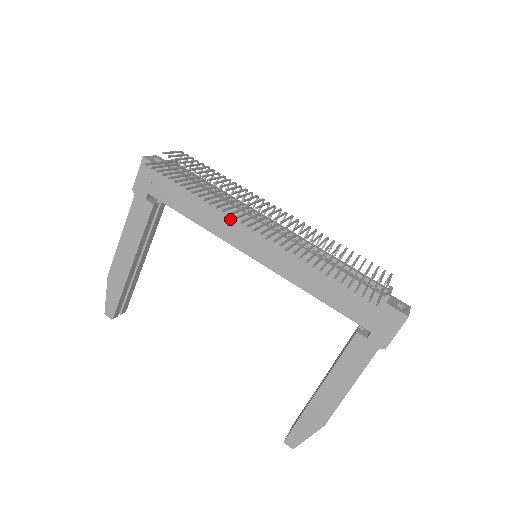
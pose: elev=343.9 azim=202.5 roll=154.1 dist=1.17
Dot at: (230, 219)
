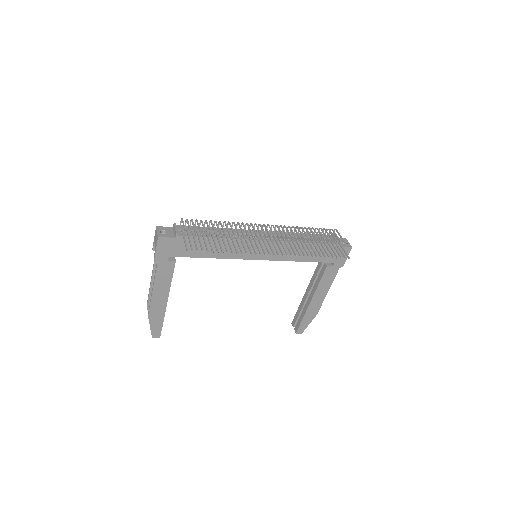
Dot at: occluded
